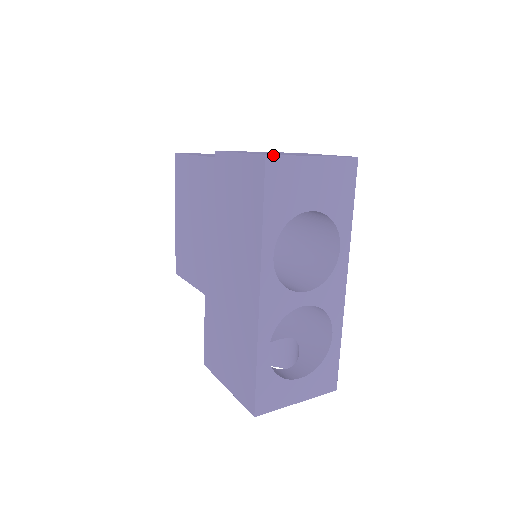
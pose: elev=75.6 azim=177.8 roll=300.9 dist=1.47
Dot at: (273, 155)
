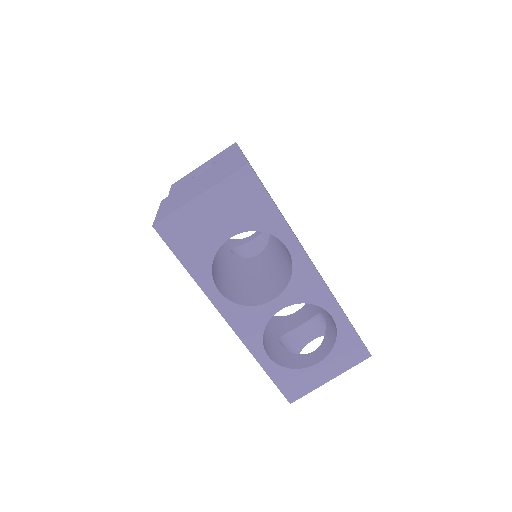
Dot at: (159, 222)
